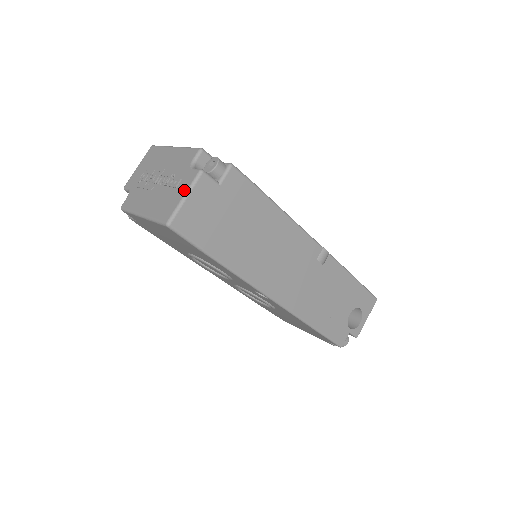
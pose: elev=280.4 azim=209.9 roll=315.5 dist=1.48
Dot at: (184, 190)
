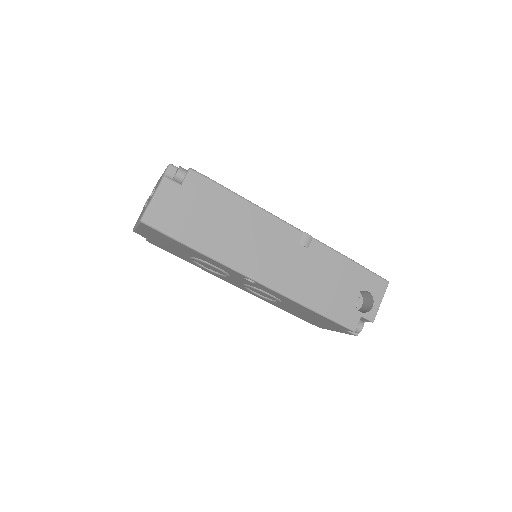
Dot at: (153, 194)
